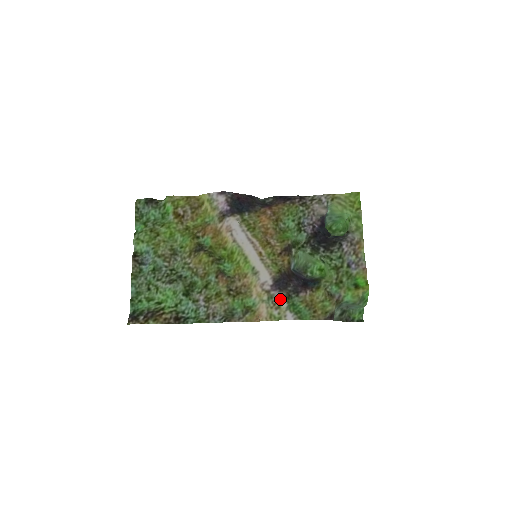
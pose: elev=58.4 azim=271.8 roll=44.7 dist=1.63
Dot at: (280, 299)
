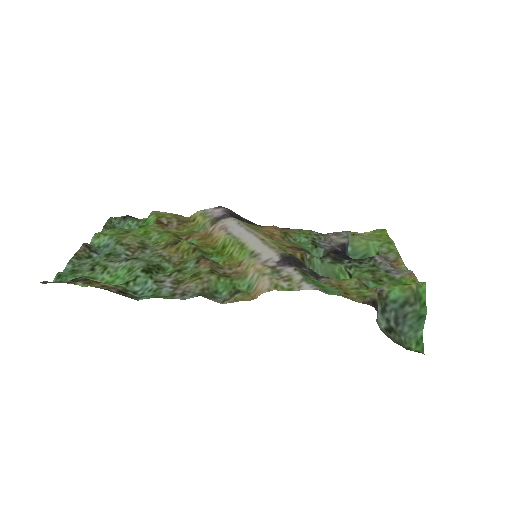
Dot at: (291, 272)
